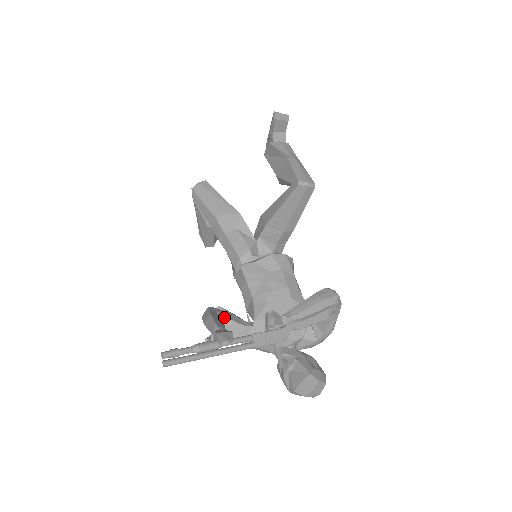
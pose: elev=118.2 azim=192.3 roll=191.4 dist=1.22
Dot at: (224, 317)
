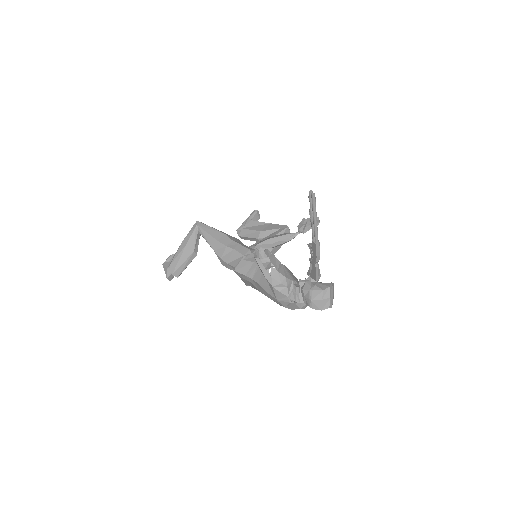
Dot at: (269, 251)
